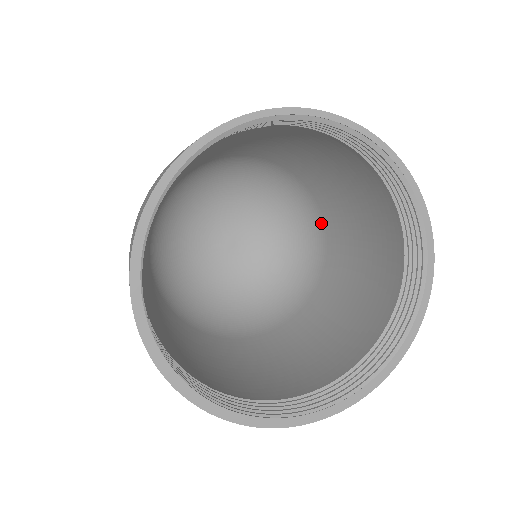
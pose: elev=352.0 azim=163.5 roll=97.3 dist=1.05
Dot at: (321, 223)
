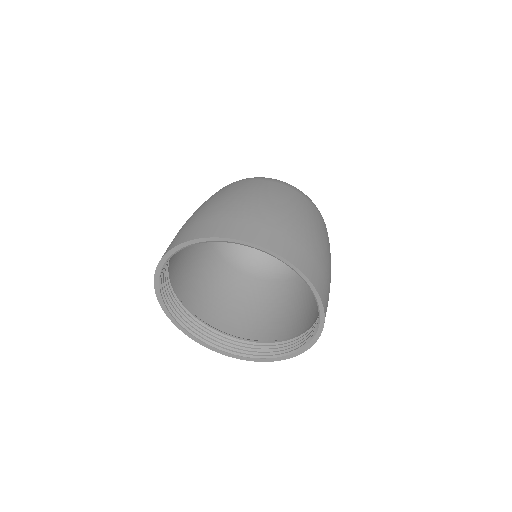
Dot at: occluded
